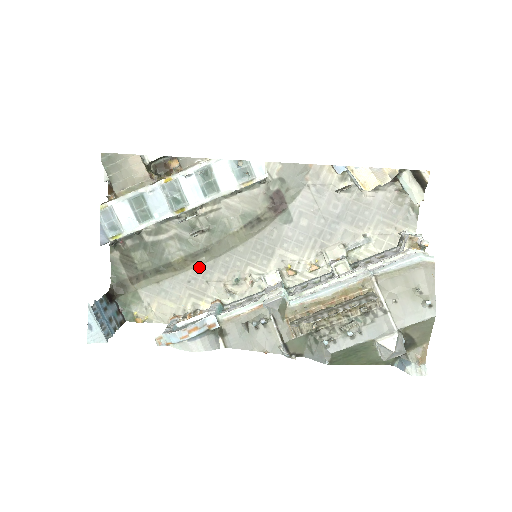
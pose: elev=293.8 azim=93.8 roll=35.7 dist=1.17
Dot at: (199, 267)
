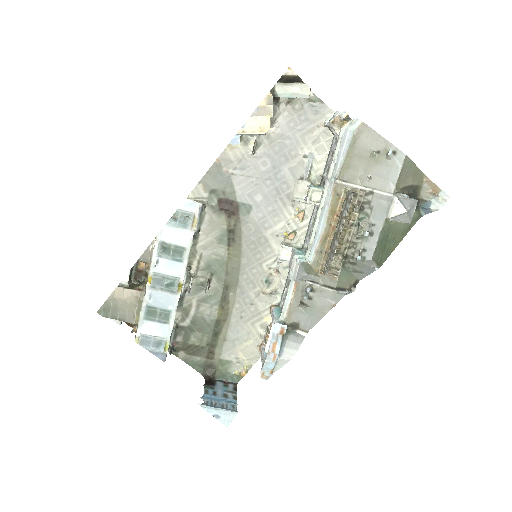
Dot at: (235, 302)
